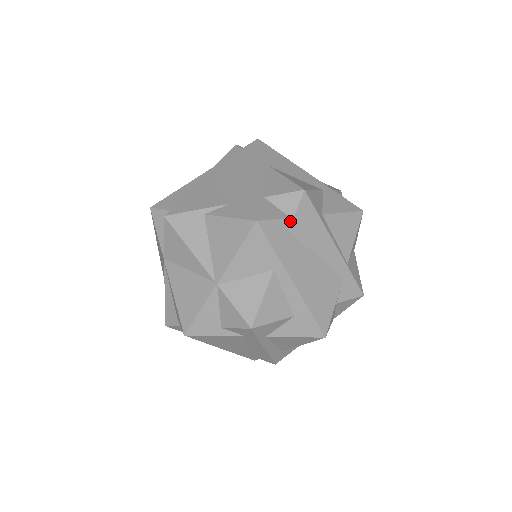
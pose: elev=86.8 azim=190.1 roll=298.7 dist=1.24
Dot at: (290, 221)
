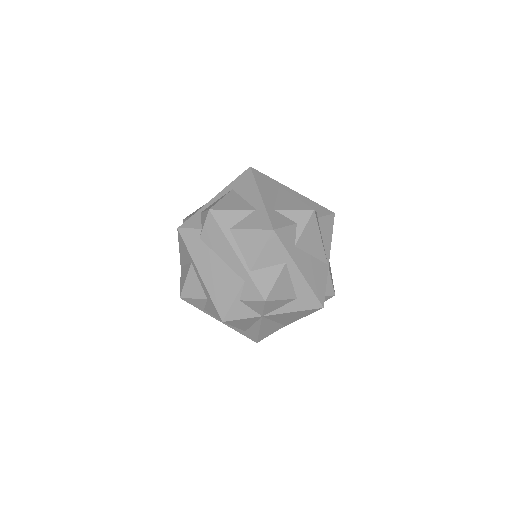
Dot at: (201, 231)
